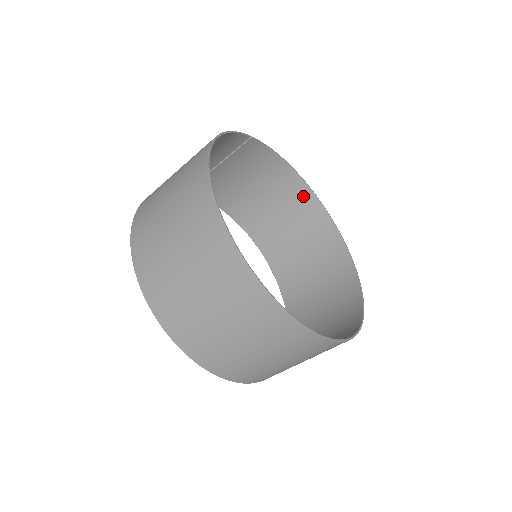
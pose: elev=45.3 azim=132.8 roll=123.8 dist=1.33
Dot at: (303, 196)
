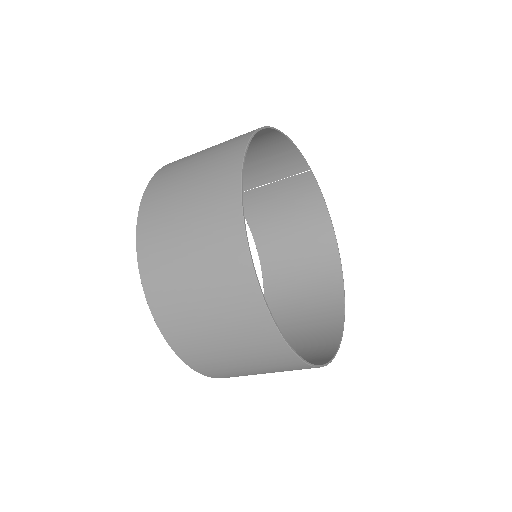
Dot at: (329, 257)
